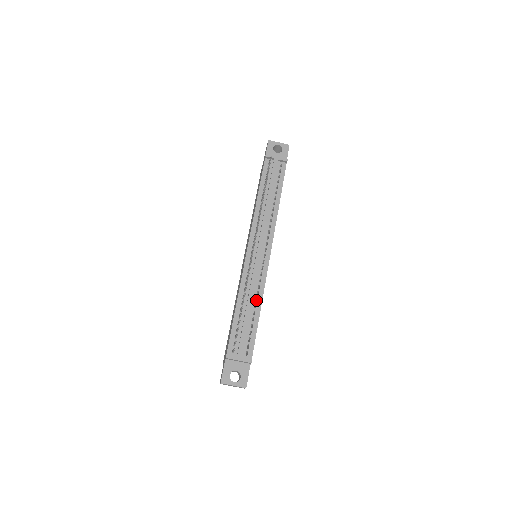
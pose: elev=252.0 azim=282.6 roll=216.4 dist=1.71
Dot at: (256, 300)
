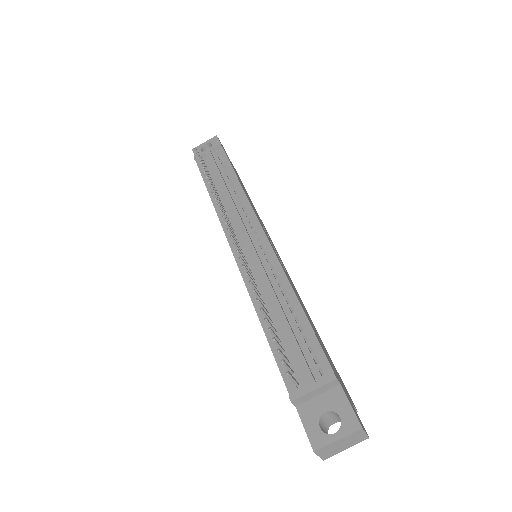
Dot at: occluded
